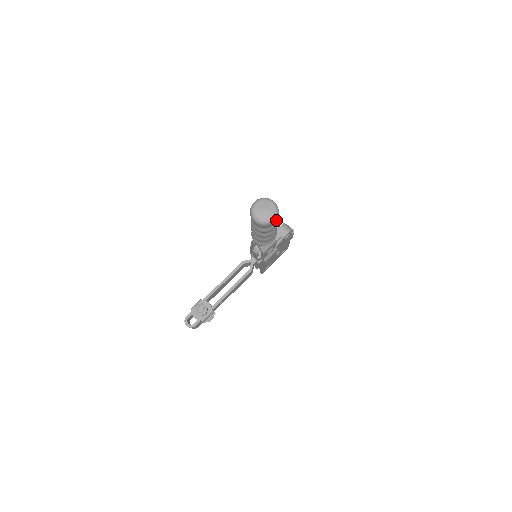
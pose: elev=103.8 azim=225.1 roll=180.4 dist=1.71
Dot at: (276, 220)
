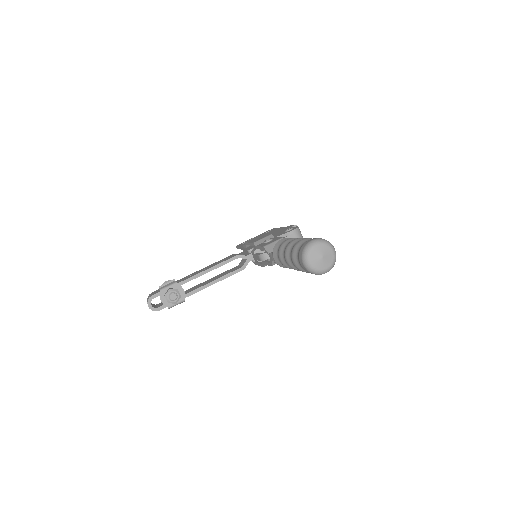
Dot at: occluded
